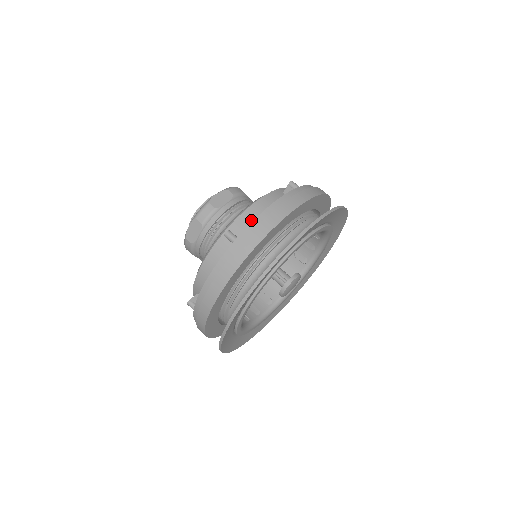
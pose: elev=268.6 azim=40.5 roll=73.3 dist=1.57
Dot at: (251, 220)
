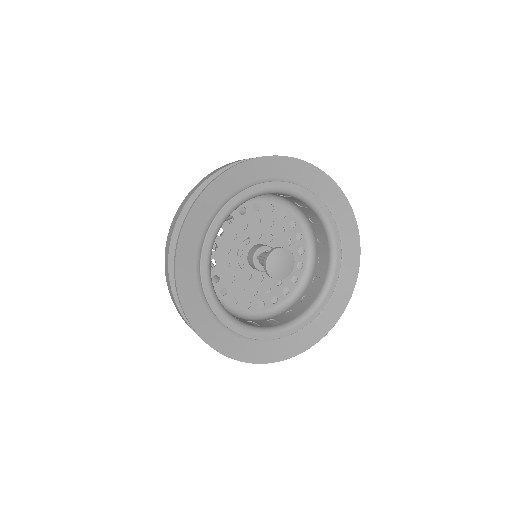
Dot at: occluded
